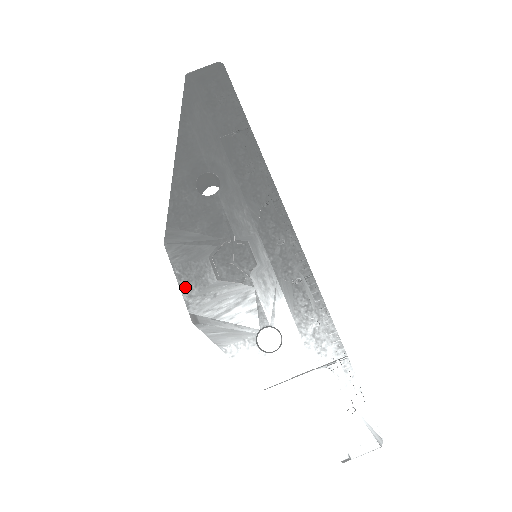
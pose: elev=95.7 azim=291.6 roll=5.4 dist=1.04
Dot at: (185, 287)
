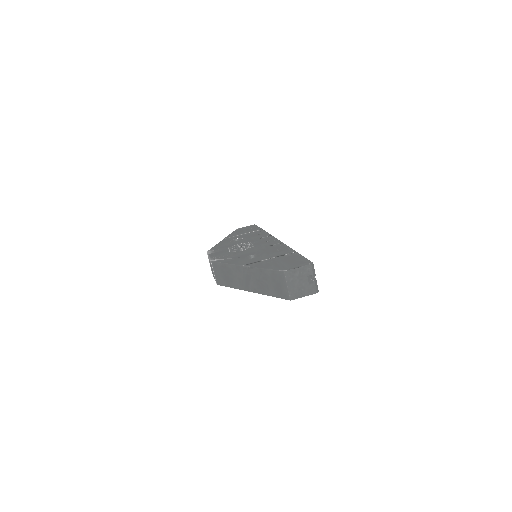
Dot at: (212, 256)
